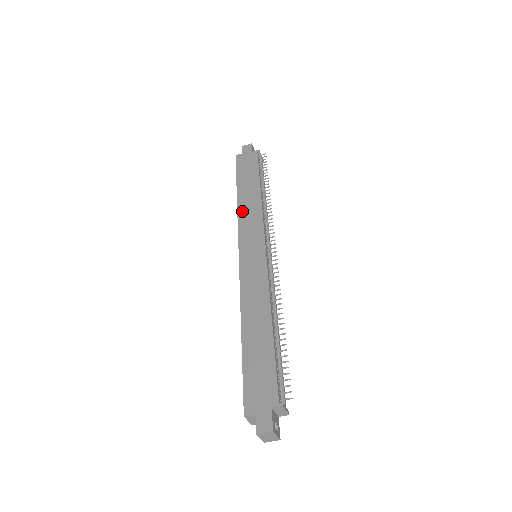
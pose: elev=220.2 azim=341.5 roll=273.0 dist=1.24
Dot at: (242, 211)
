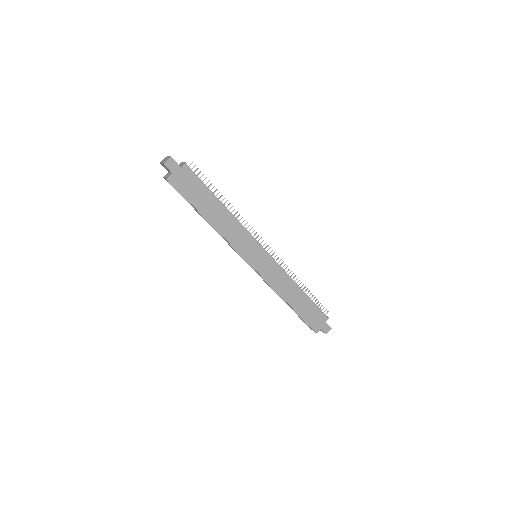
Dot at: (225, 233)
